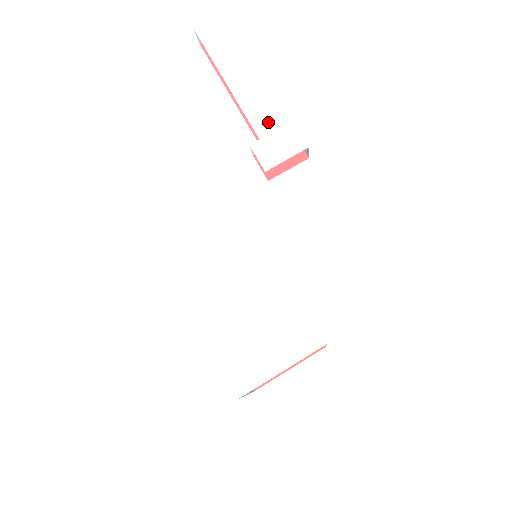
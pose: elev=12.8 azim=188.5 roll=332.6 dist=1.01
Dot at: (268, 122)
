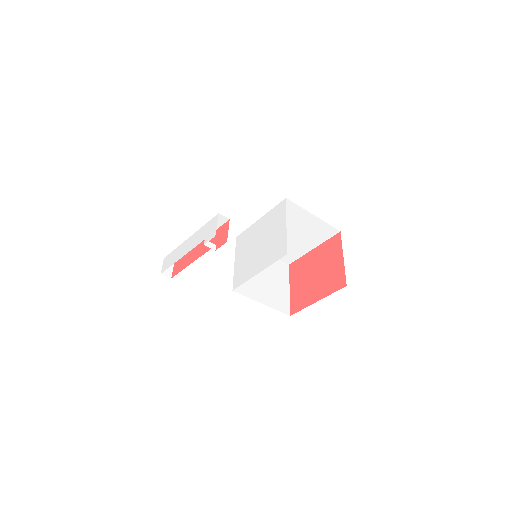
Dot at: (202, 235)
